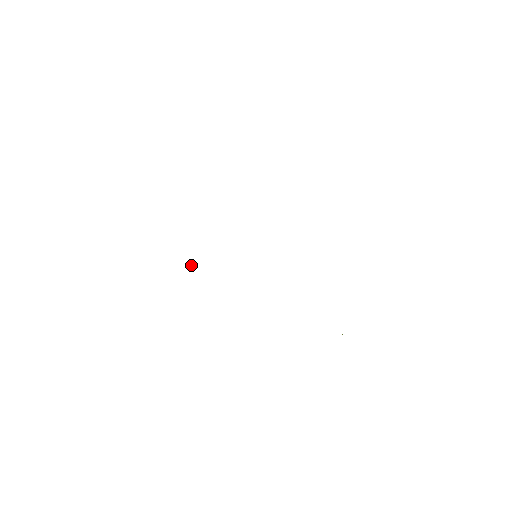
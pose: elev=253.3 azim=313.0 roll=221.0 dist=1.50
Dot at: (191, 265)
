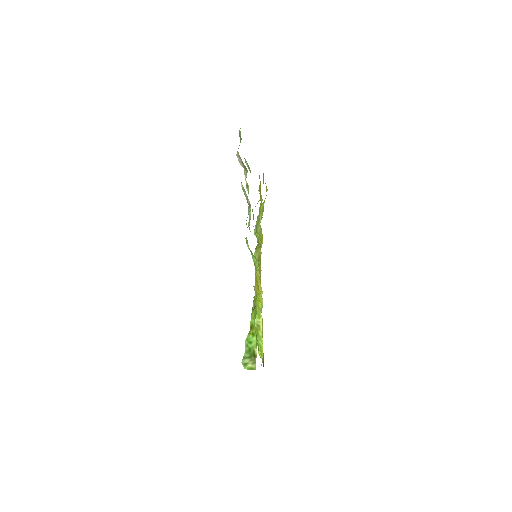
Dot at: occluded
